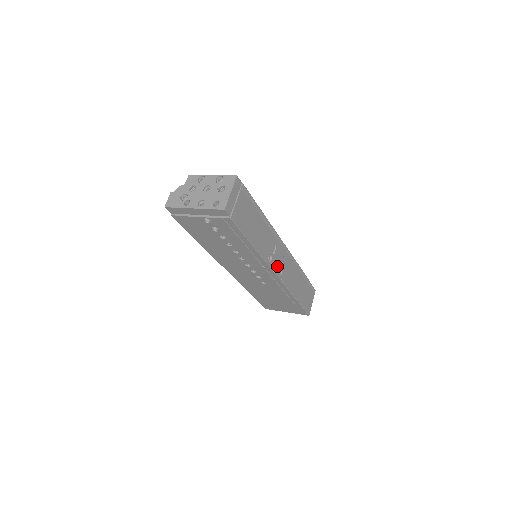
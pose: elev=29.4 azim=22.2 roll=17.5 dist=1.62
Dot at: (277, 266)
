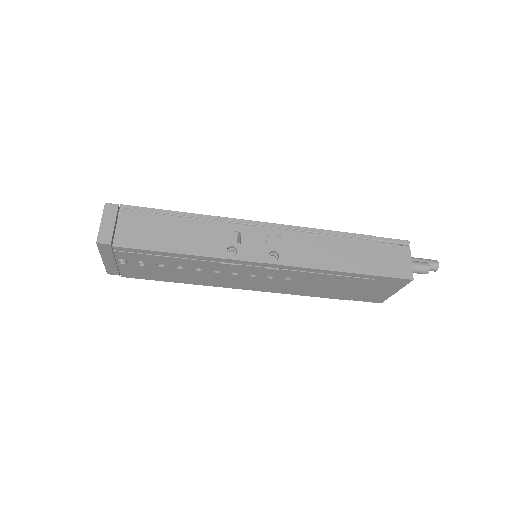
Dot at: (259, 252)
